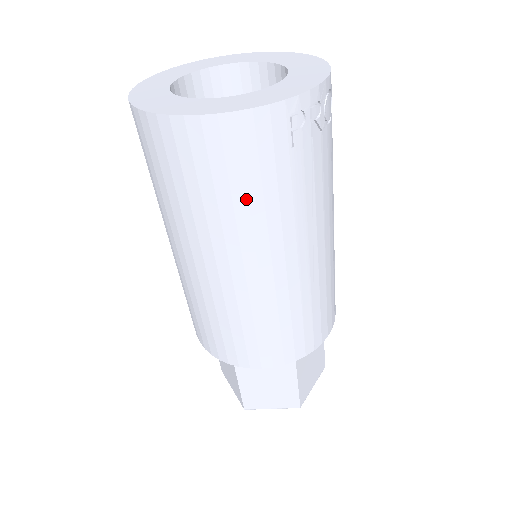
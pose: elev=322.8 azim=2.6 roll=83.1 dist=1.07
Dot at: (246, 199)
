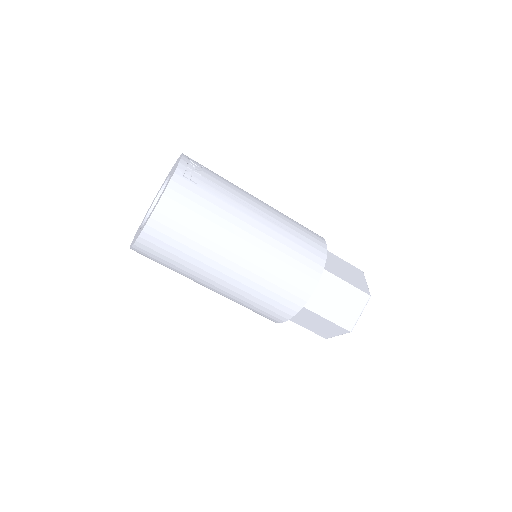
Dot at: (205, 219)
